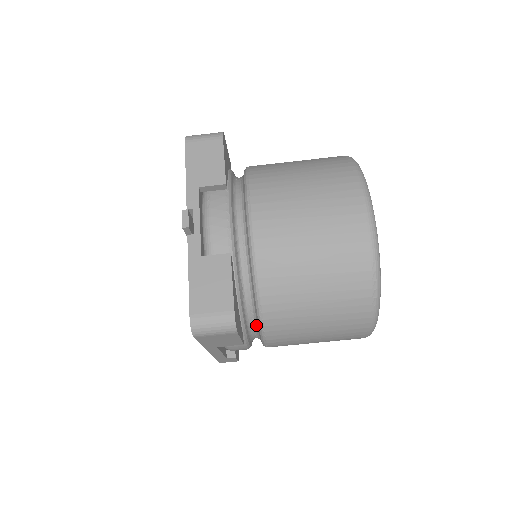
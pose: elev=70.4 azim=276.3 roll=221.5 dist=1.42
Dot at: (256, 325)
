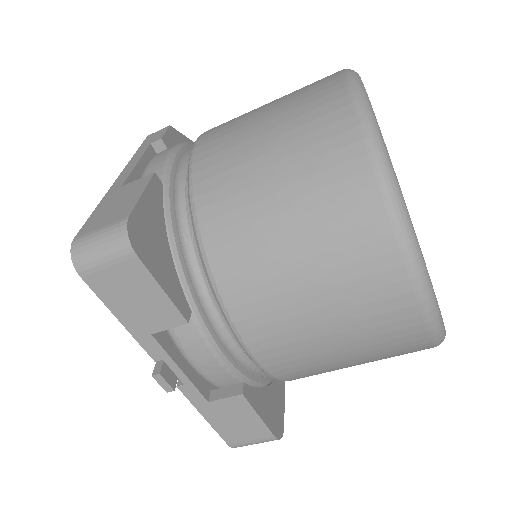
Dot at: occluded
